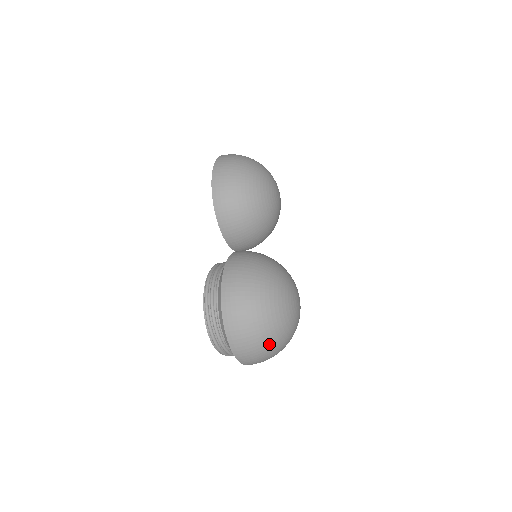
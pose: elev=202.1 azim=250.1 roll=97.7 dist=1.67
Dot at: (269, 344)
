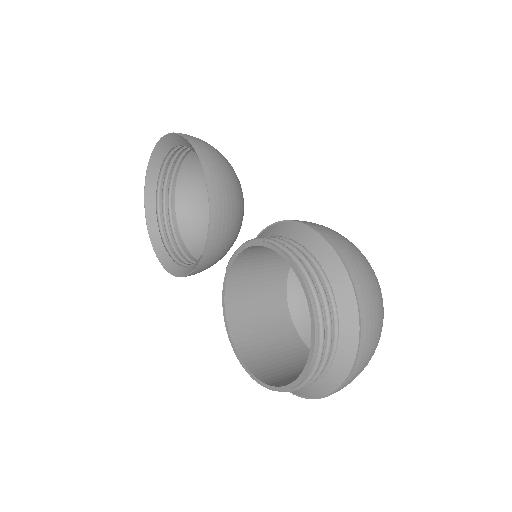
Dot at: occluded
